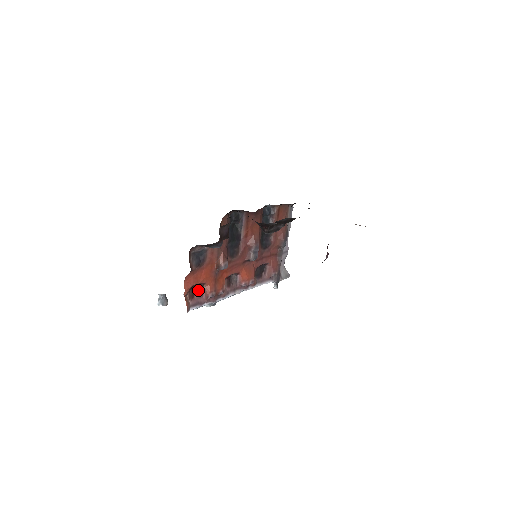
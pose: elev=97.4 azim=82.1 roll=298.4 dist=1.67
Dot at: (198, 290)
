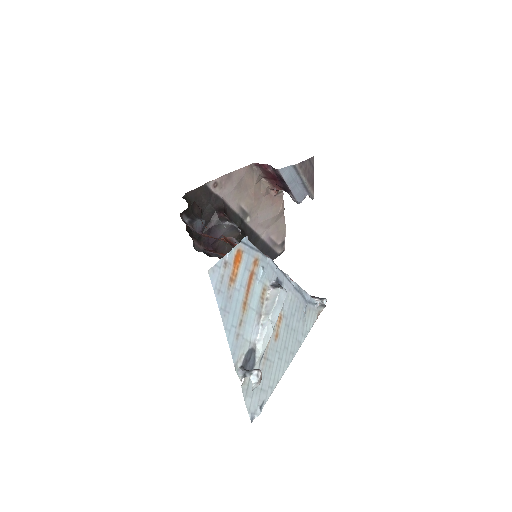
Dot at: occluded
